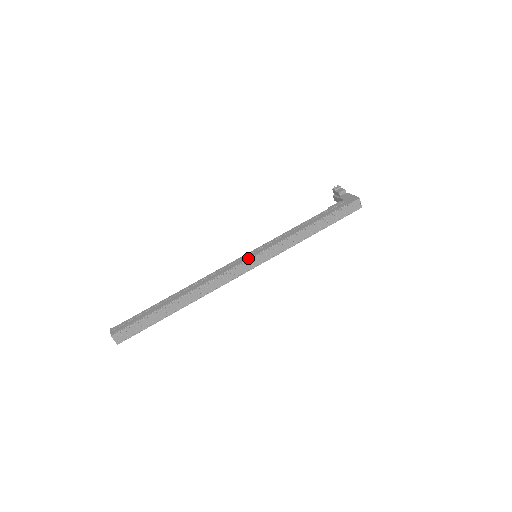
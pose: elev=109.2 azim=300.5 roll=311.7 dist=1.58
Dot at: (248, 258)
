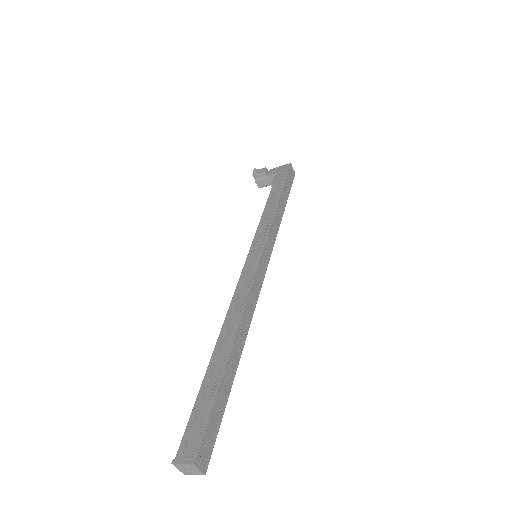
Dot at: (257, 256)
